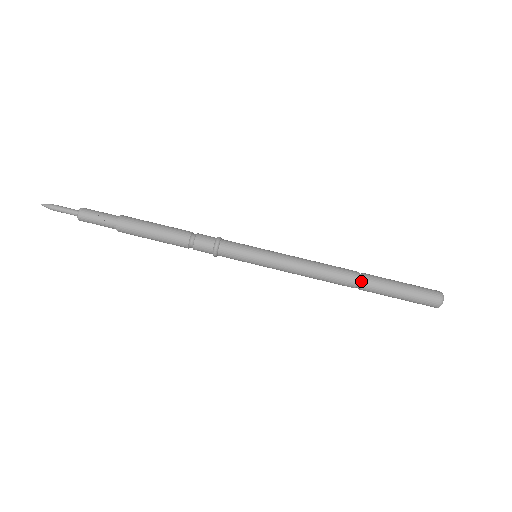
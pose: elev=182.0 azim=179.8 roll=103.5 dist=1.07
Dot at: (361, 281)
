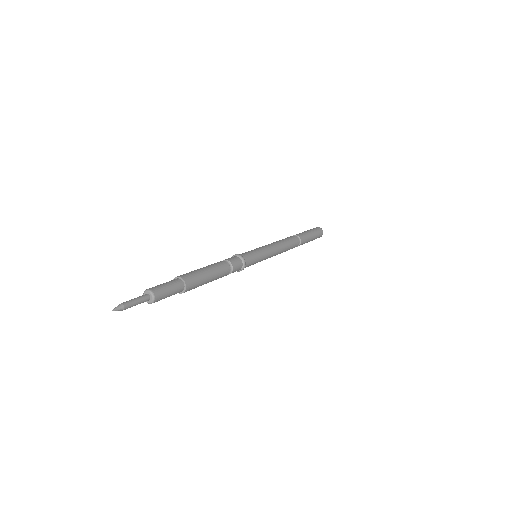
Dot at: (300, 243)
